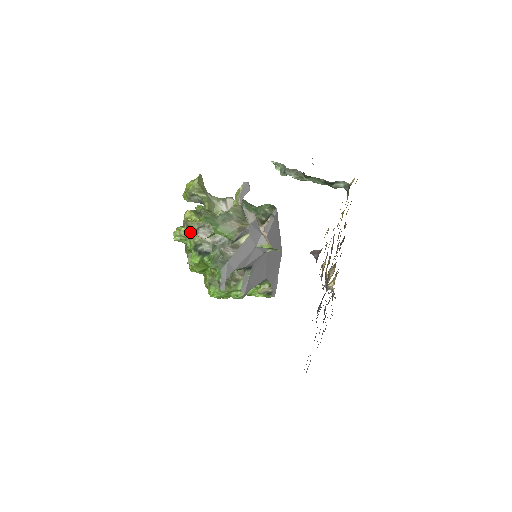
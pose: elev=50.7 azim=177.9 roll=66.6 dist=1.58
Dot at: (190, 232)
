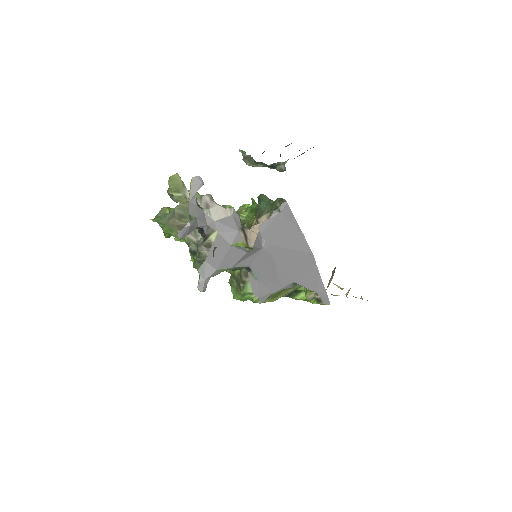
Dot at: occluded
